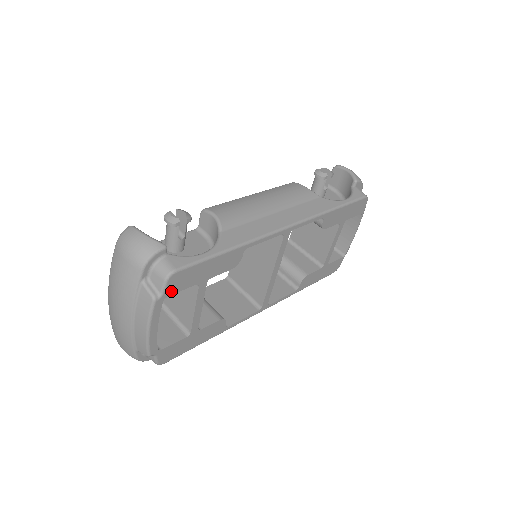
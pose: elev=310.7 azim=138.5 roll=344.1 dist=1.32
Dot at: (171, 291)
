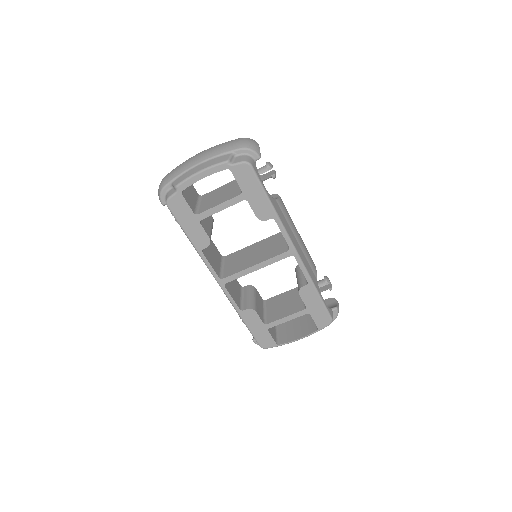
Dot at: (235, 171)
